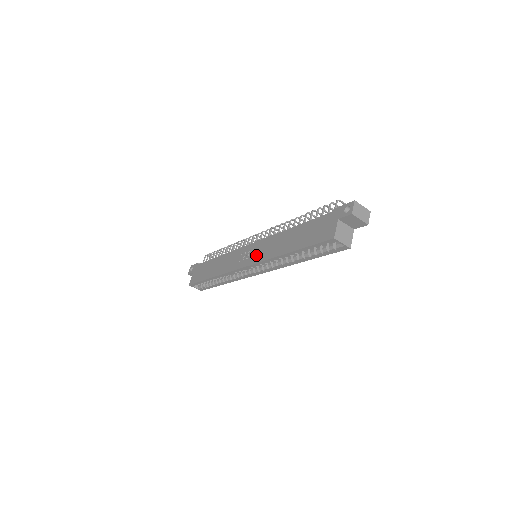
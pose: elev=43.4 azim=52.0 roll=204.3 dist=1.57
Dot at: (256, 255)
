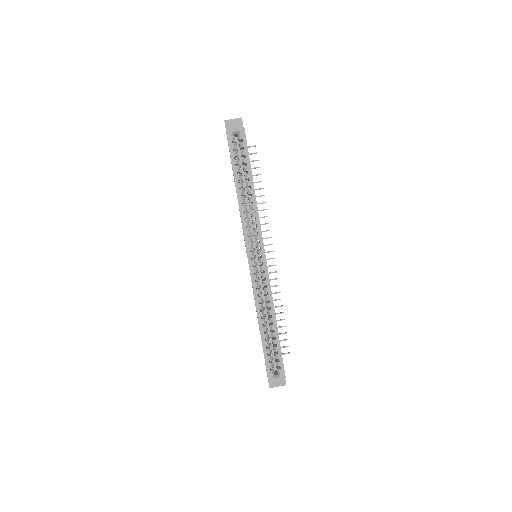
Dot at: occluded
